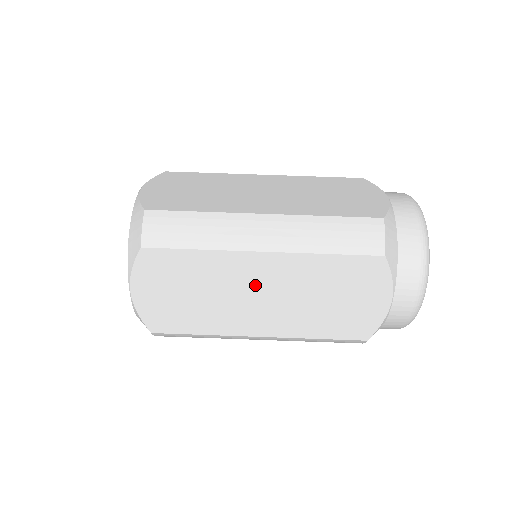
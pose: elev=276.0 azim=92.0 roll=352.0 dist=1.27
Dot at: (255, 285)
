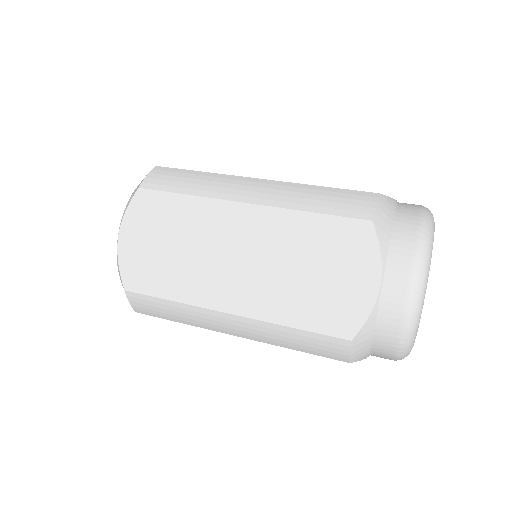
Dot at: (233, 243)
